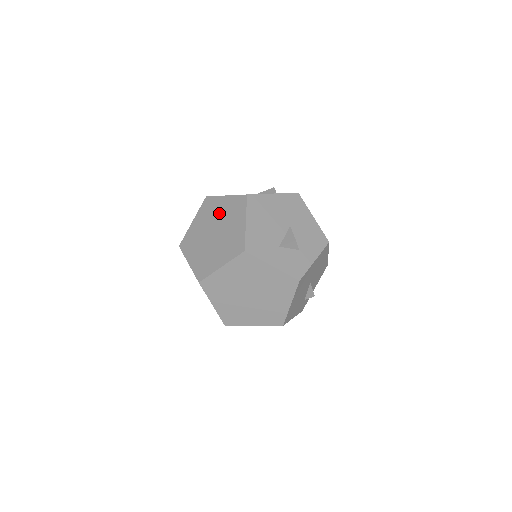
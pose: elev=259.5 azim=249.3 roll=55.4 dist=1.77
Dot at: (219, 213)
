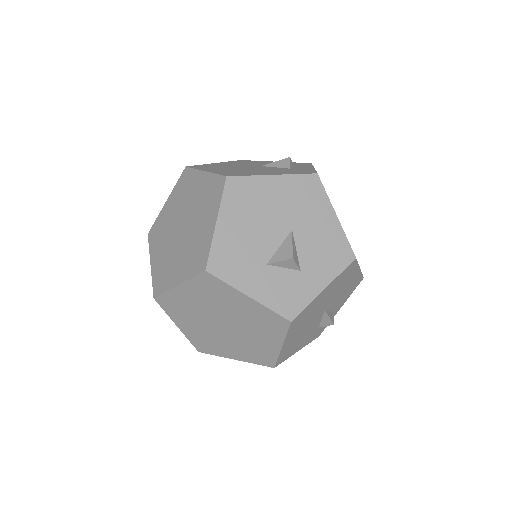
Dot at: (192, 198)
